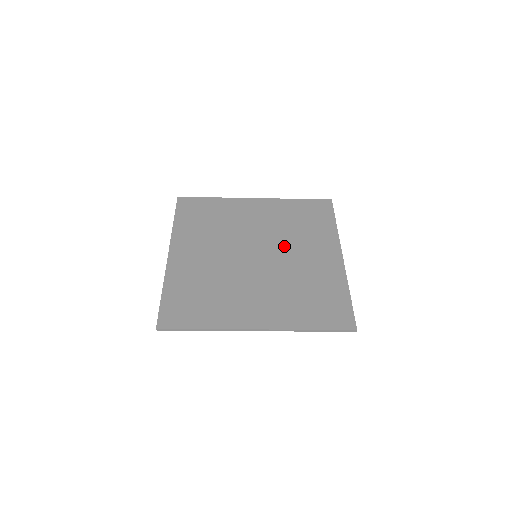
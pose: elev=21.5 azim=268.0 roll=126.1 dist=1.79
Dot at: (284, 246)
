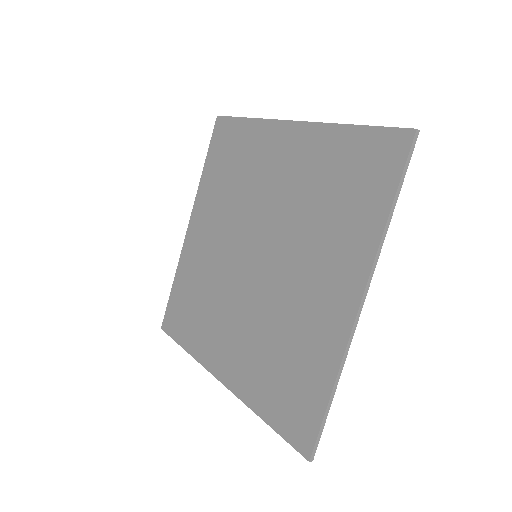
Dot at: (289, 248)
